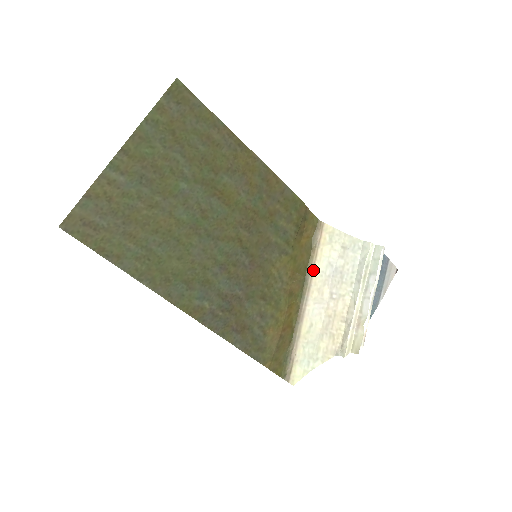
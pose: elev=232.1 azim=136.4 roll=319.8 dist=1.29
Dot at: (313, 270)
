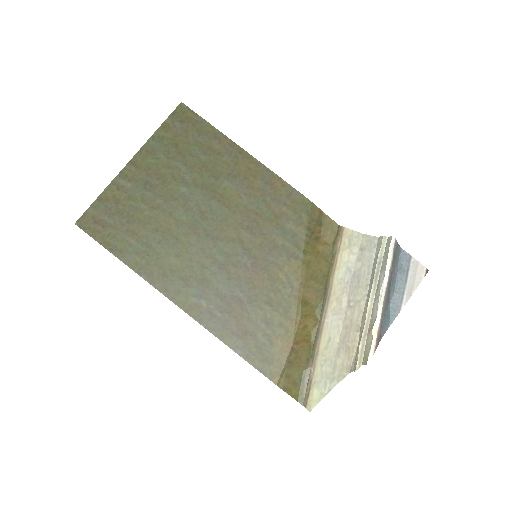
Dot at: (333, 278)
